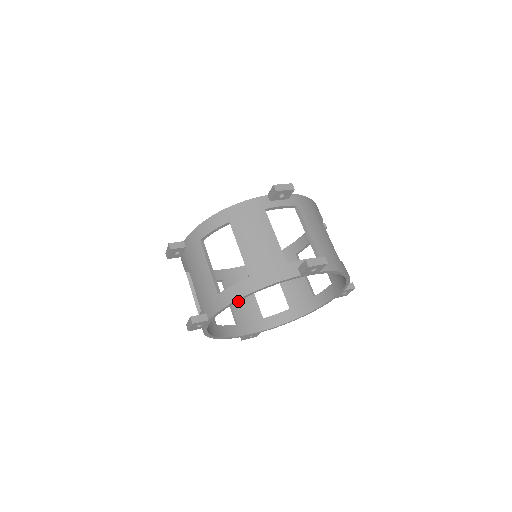
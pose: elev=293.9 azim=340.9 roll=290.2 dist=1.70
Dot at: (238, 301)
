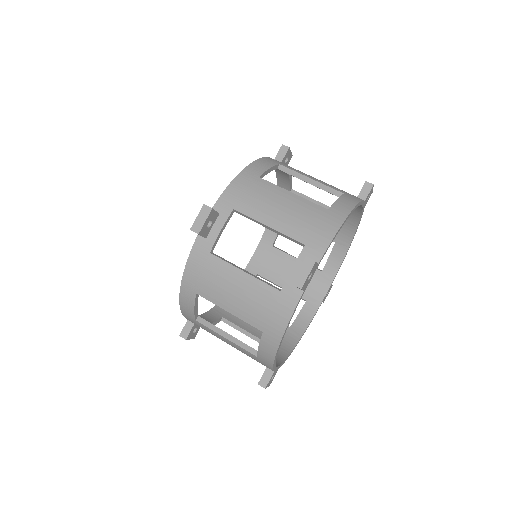
Dot at: occluded
